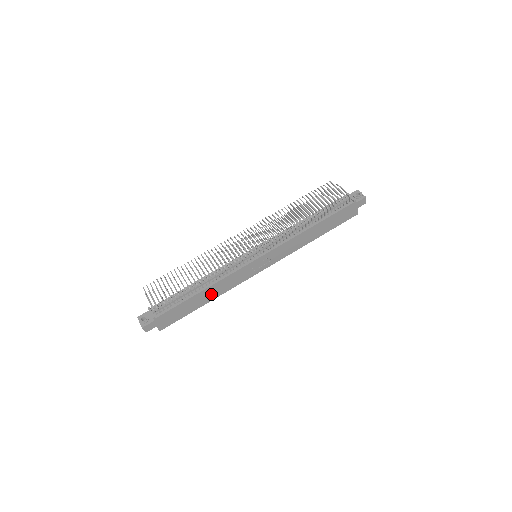
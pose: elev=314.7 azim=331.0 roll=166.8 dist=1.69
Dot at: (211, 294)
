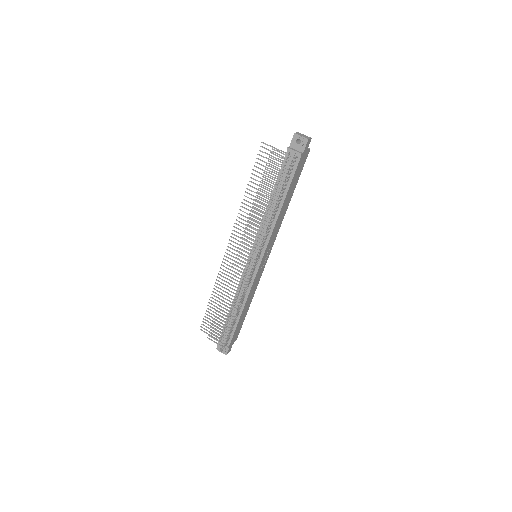
Dot at: (248, 303)
